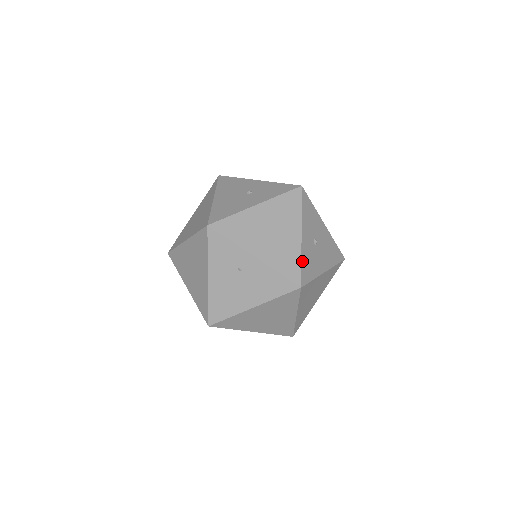
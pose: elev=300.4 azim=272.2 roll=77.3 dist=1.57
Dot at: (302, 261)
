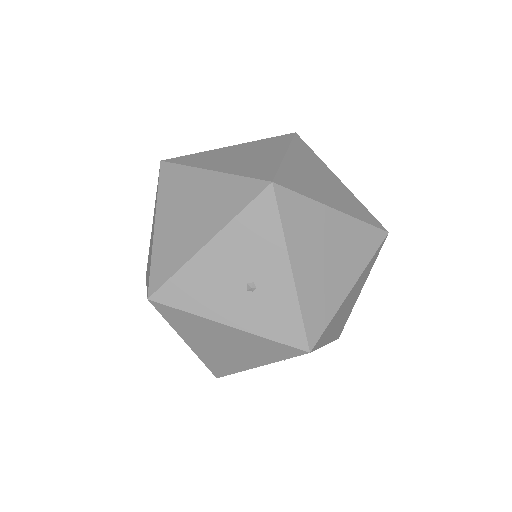
Dot at: occluded
